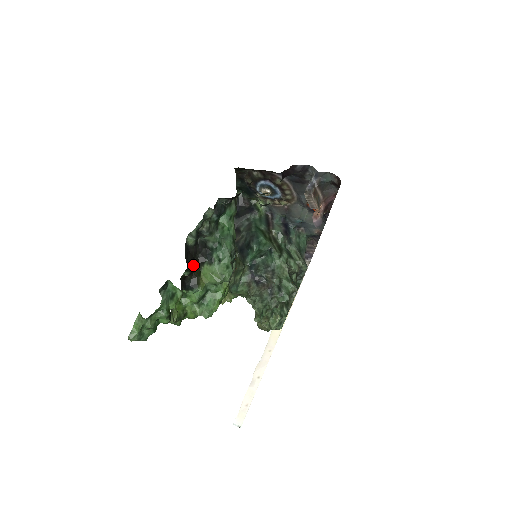
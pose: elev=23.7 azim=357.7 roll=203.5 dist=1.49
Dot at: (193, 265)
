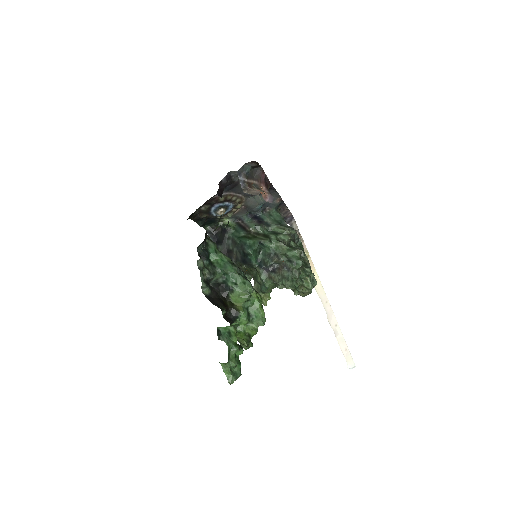
Dot at: (223, 303)
